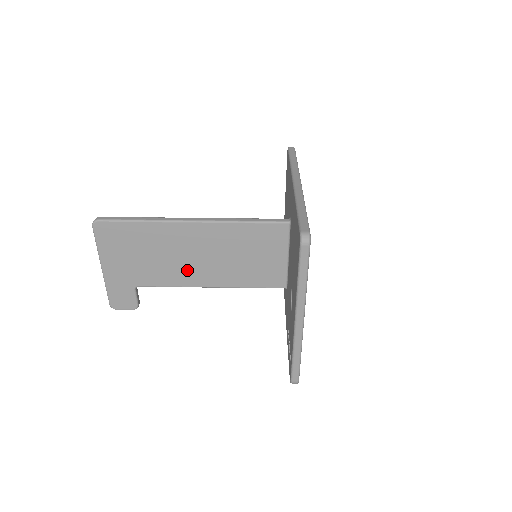
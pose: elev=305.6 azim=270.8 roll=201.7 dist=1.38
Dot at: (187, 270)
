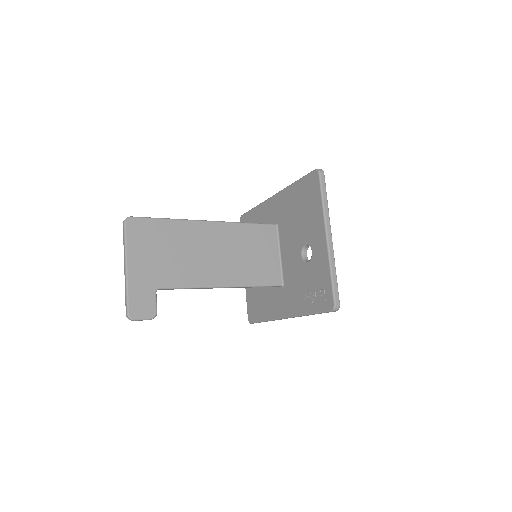
Dot at: (204, 268)
